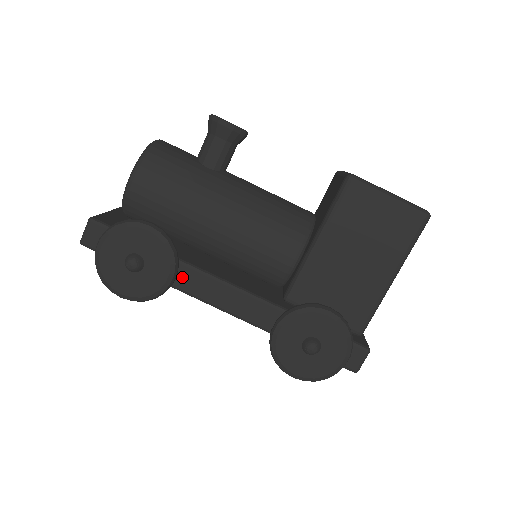
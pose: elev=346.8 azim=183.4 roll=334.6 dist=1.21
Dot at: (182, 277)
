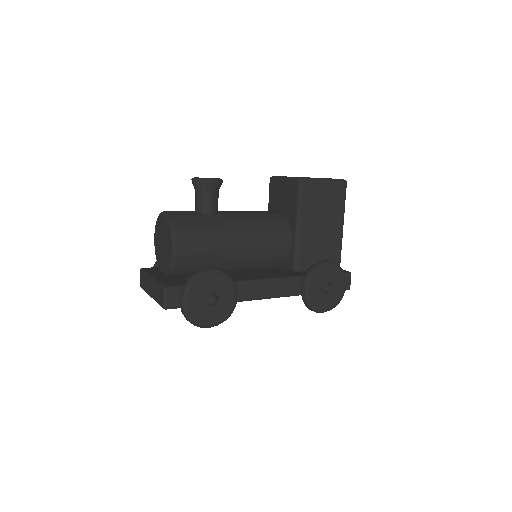
Dot at: (239, 292)
